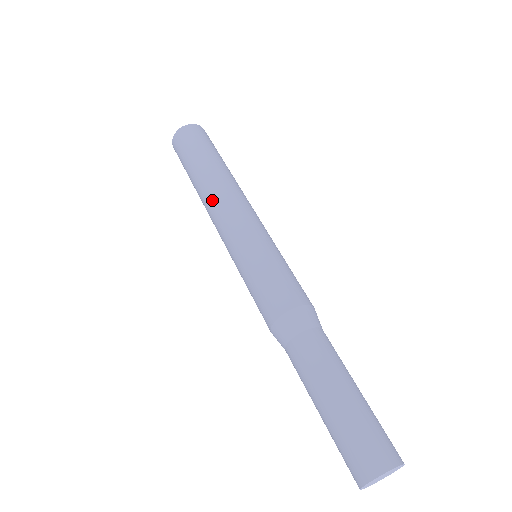
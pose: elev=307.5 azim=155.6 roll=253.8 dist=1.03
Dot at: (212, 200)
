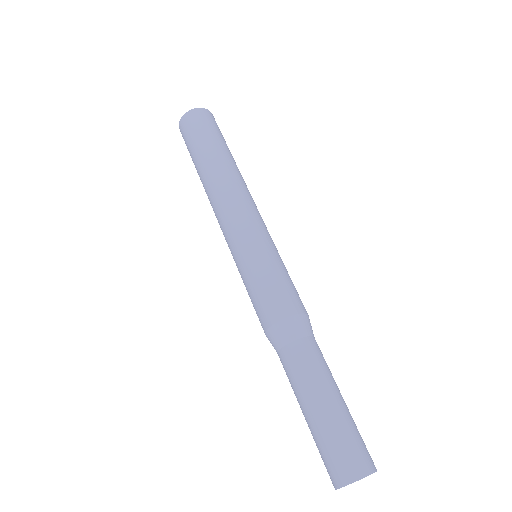
Dot at: (224, 190)
